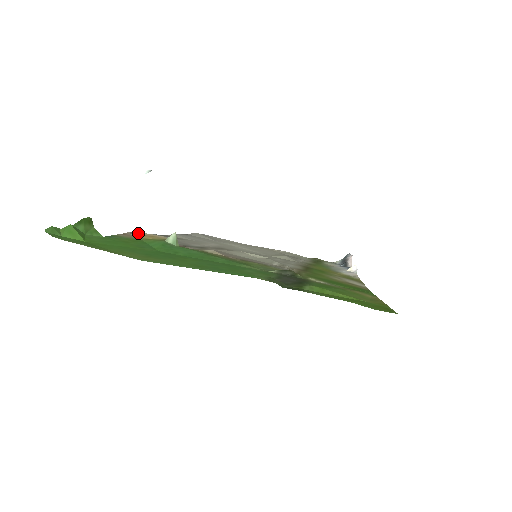
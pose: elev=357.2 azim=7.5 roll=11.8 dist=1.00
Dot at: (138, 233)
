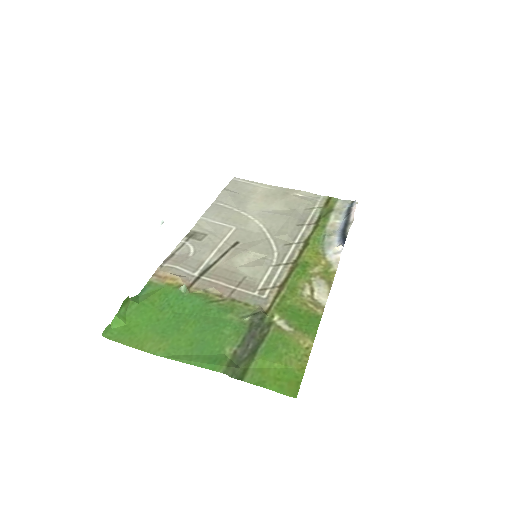
Dot at: (164, 272)
